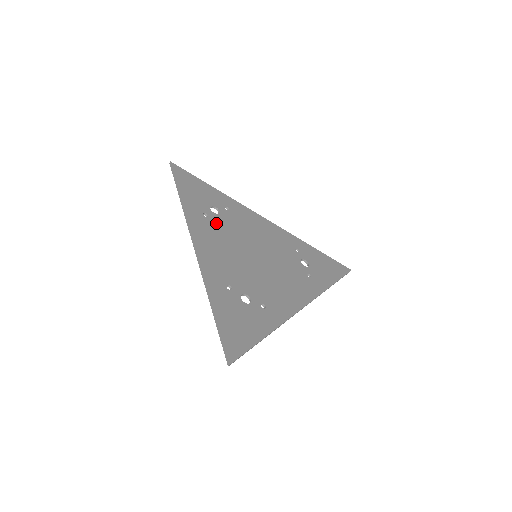
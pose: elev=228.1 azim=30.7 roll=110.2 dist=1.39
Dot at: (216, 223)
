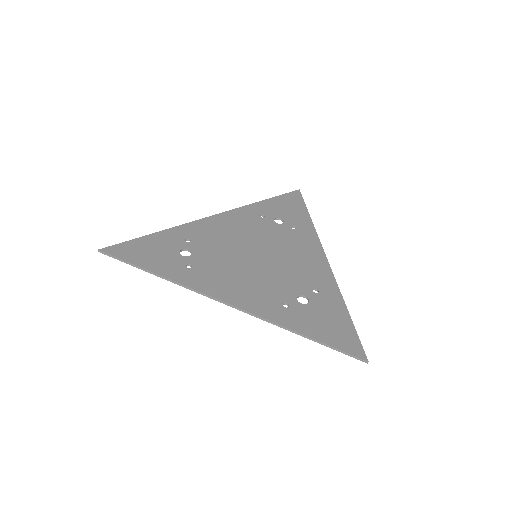
Dot at: (203, 263)
